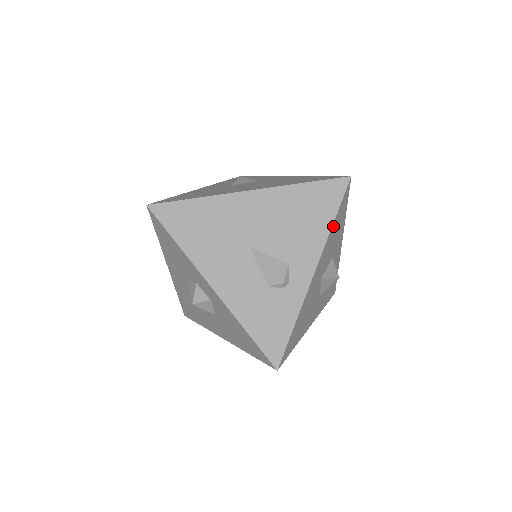
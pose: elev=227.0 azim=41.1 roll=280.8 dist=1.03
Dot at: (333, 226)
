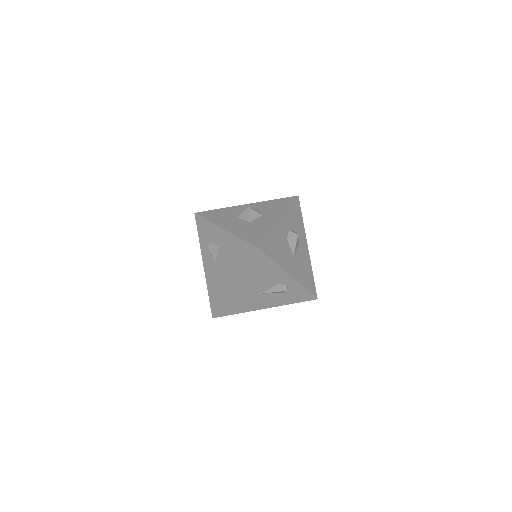
Dot at: (277, 261)
